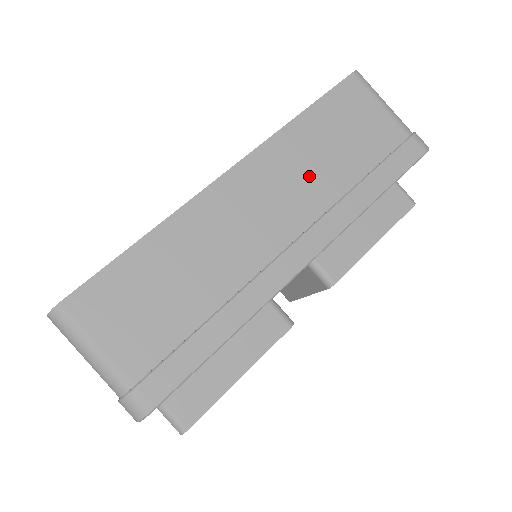
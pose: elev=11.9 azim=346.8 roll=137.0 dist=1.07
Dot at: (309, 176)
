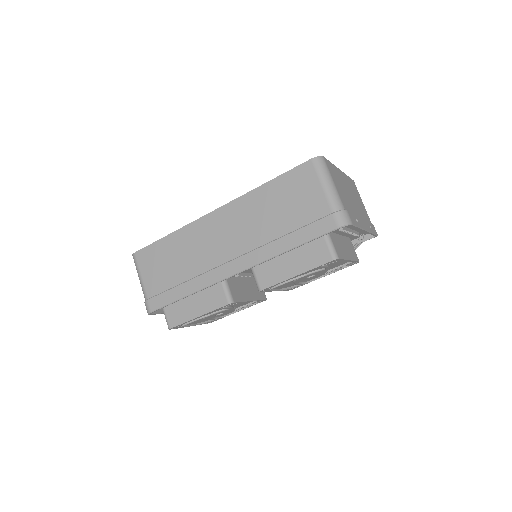
Dot at: (256, 224)
